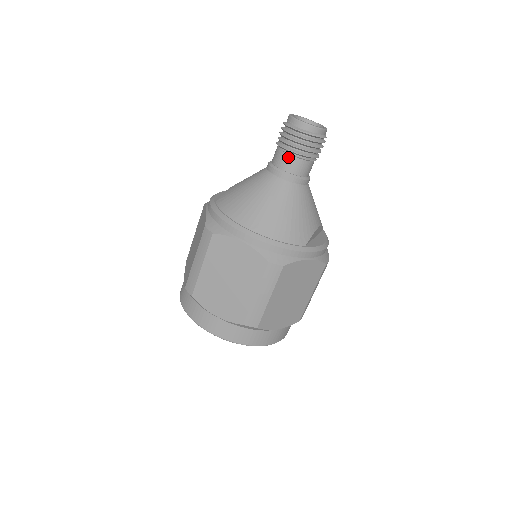
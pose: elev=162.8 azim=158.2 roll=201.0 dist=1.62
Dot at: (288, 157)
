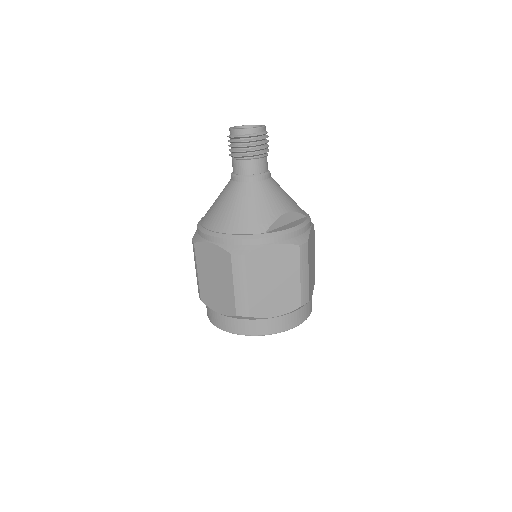
Dot at: (236, 162)
